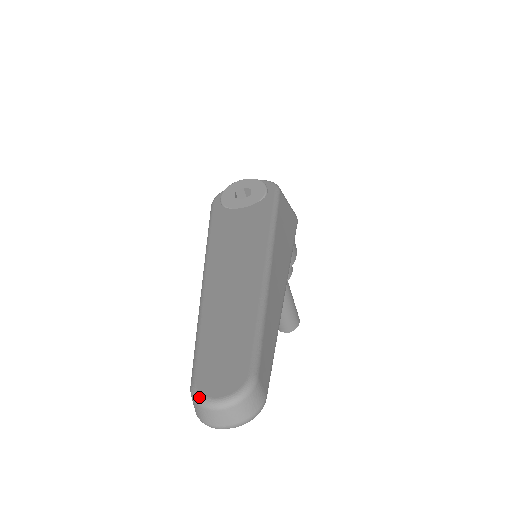
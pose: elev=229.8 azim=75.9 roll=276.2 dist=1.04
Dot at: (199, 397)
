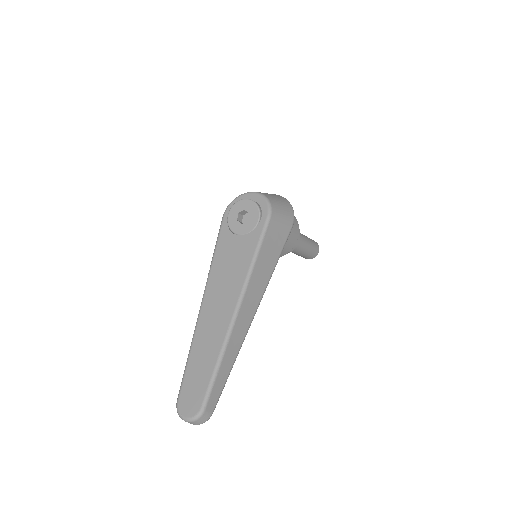
Dot at: (178, 412)
